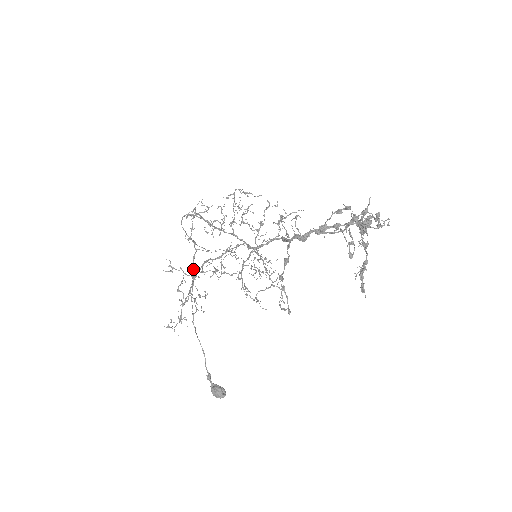
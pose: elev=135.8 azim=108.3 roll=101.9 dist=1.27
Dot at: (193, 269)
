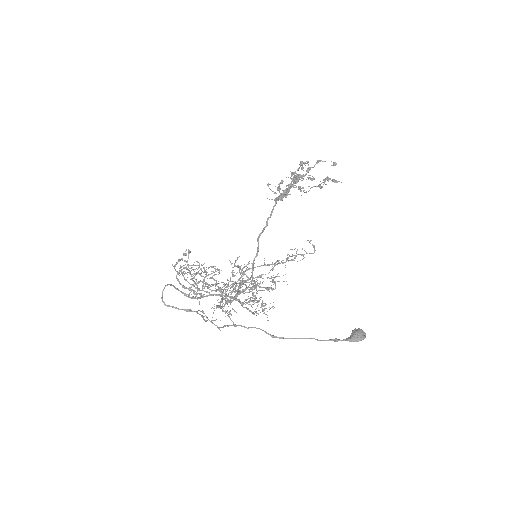
Dot at: (211, 322)
